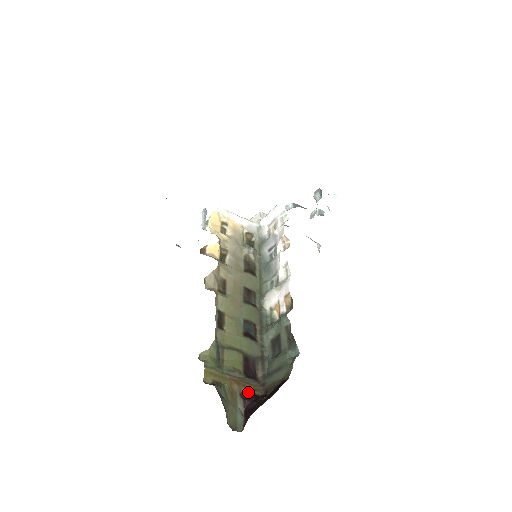
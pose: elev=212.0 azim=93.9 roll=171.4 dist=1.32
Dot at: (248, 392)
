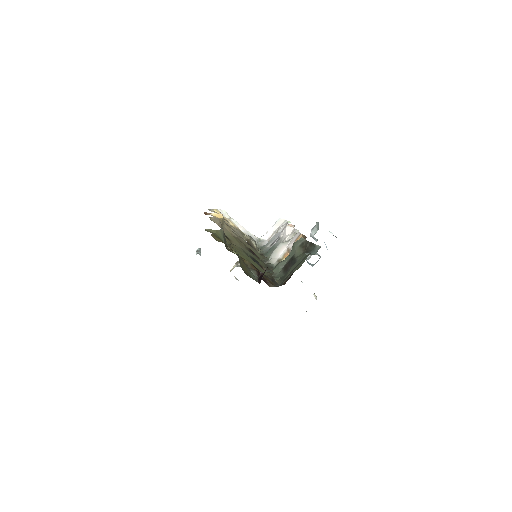
Dot at: occluded
